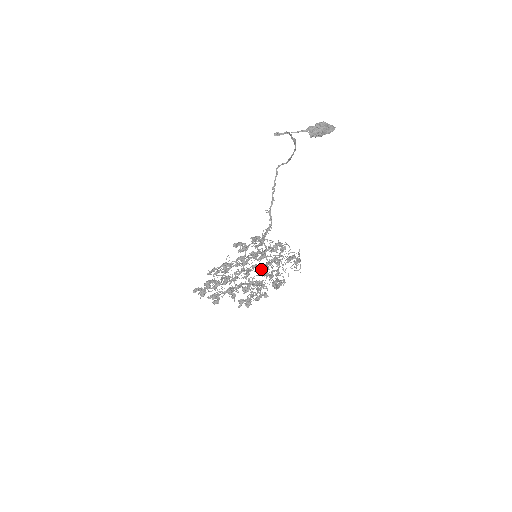
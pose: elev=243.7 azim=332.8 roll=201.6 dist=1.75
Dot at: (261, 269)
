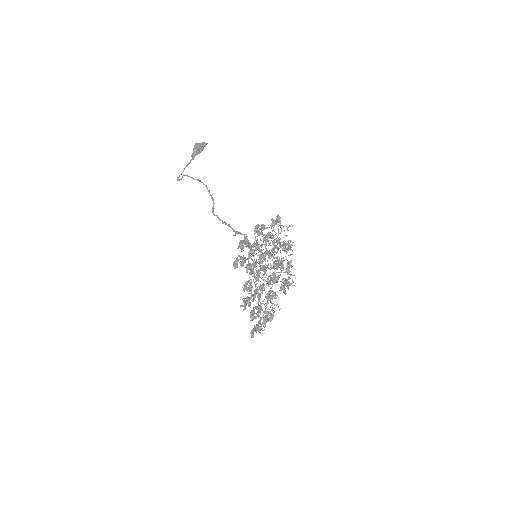
Dot at: (266, 253)
